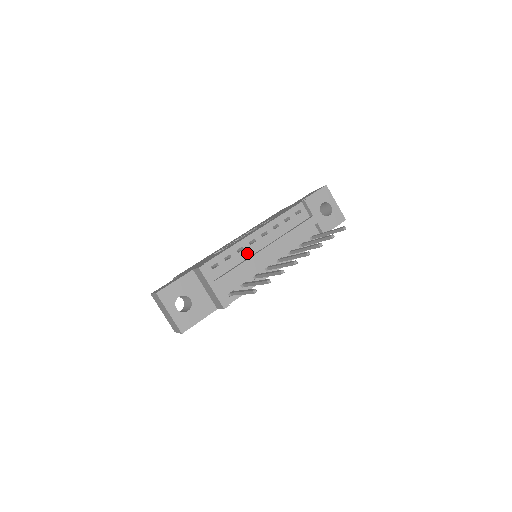
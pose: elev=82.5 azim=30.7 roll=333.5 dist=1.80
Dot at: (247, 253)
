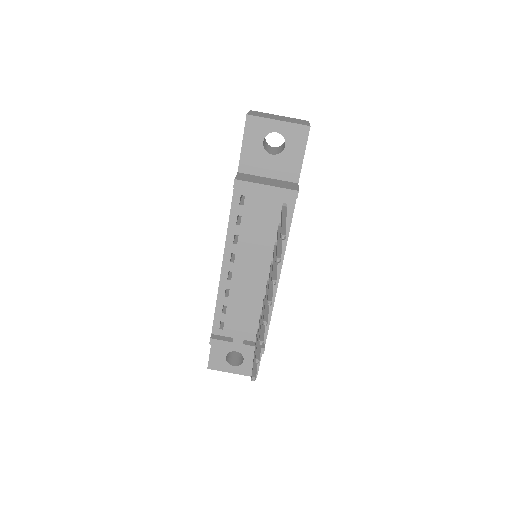
Dot at: (236, 290)
